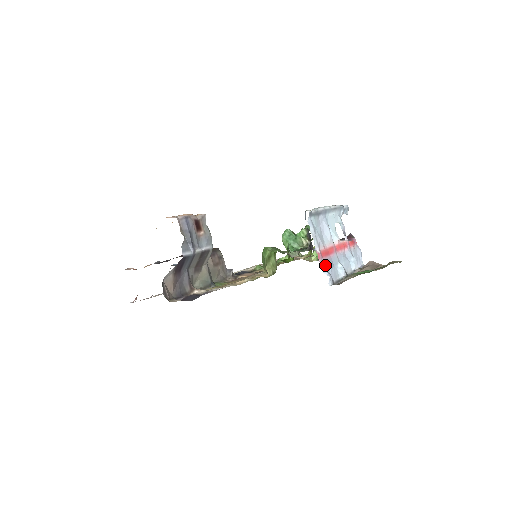
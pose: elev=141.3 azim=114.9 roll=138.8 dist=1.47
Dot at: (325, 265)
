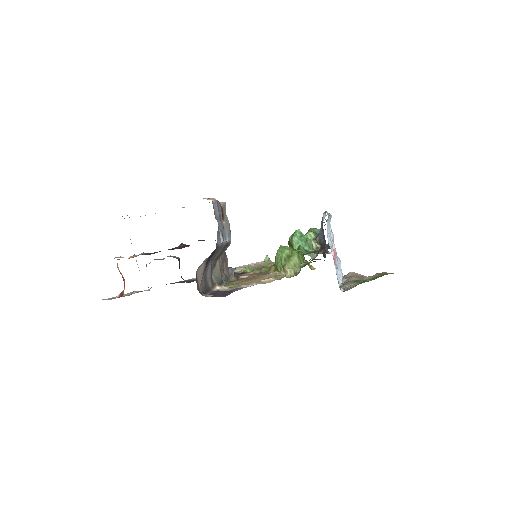
Dot at: occluded
